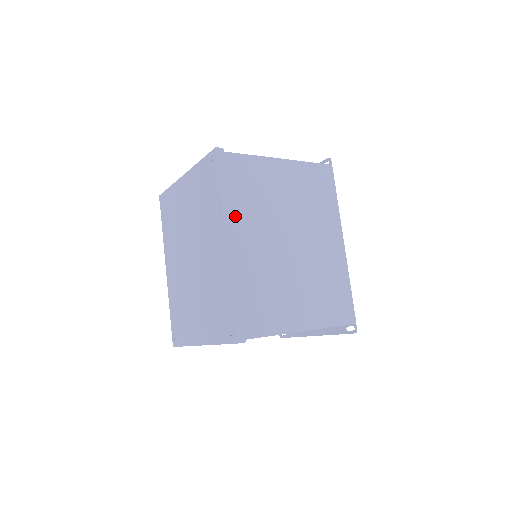
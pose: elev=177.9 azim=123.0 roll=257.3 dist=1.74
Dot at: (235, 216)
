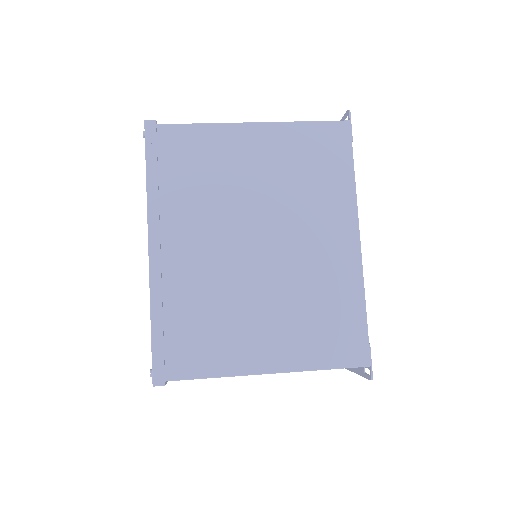
Dot at: (168, 212)
